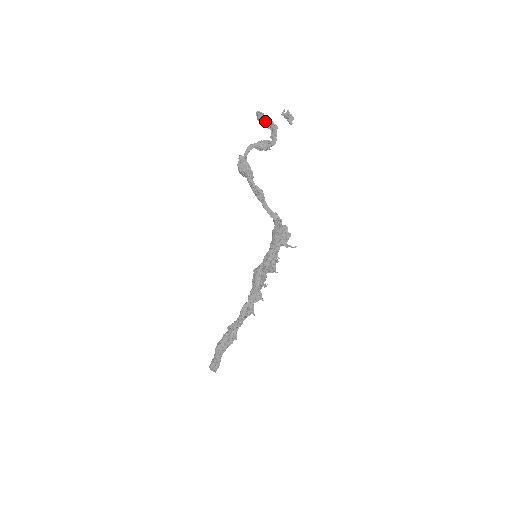
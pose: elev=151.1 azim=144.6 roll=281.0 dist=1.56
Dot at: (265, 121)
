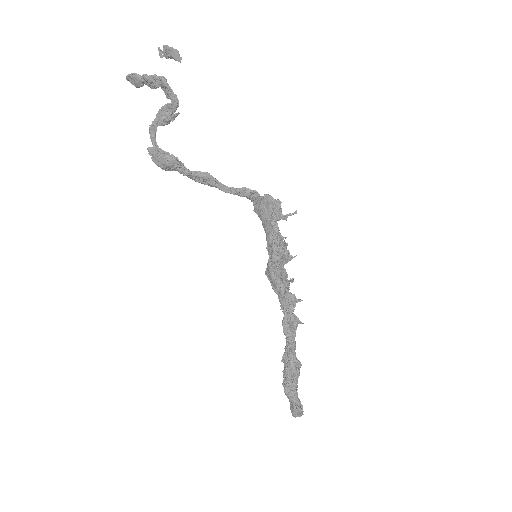
Dot at: (144, 81)
